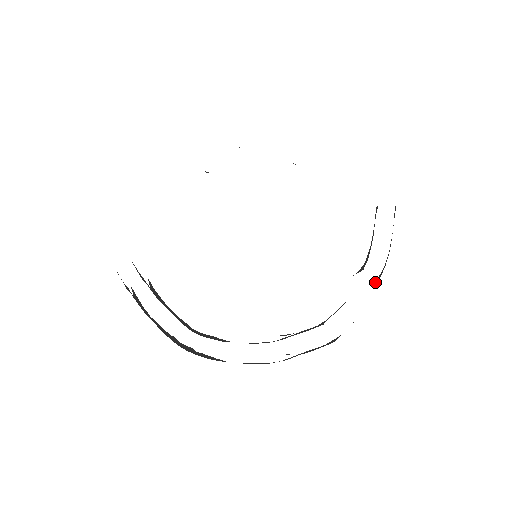
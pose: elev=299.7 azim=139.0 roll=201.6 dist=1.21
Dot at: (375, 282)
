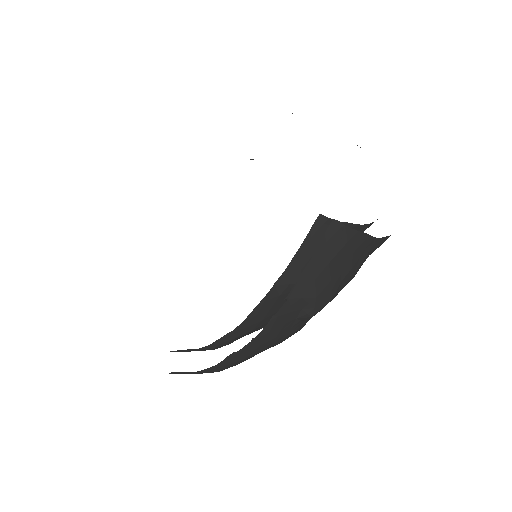
Dot at: (303, 316)
